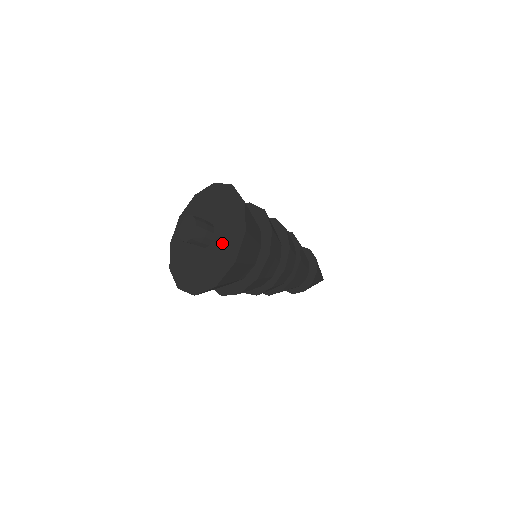
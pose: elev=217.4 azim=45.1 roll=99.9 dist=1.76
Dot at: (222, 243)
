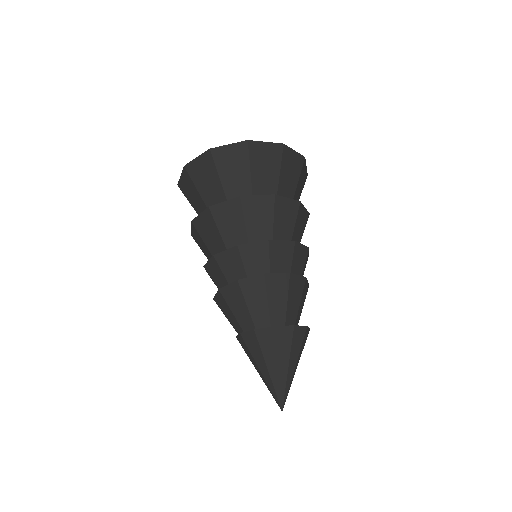
Dot at: occluded
